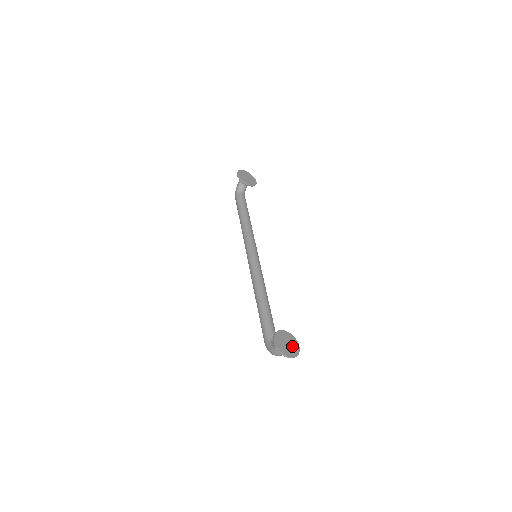
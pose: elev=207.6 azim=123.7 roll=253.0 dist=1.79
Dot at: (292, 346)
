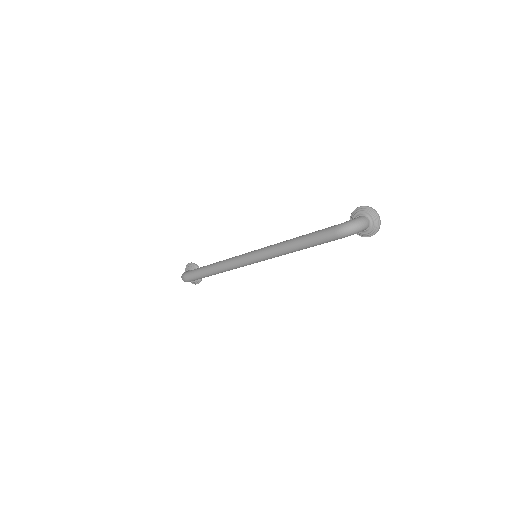
Dot at: occluded
